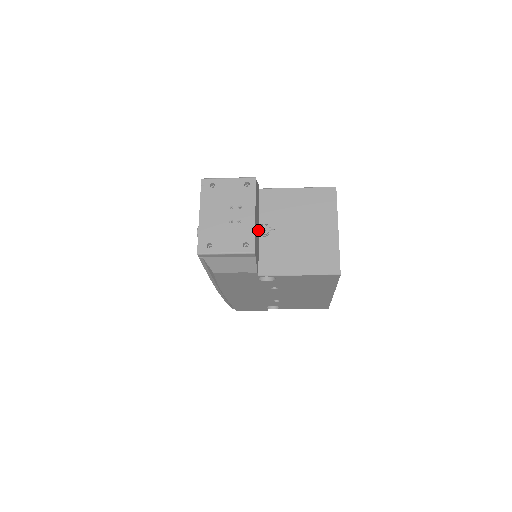
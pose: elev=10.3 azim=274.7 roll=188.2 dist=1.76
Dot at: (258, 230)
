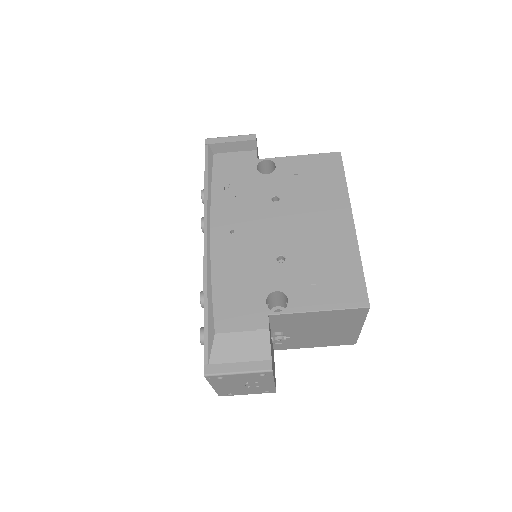
Dot at: occluded
